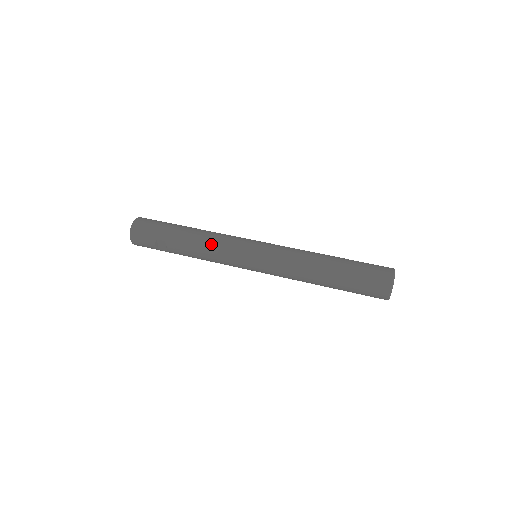
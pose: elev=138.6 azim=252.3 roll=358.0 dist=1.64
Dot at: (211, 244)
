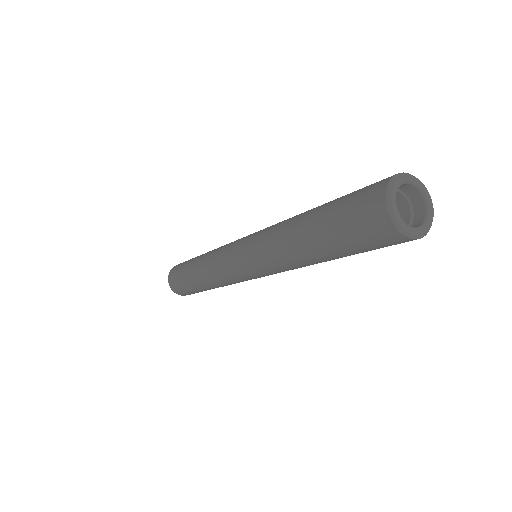
Dot at: (210, 257)
